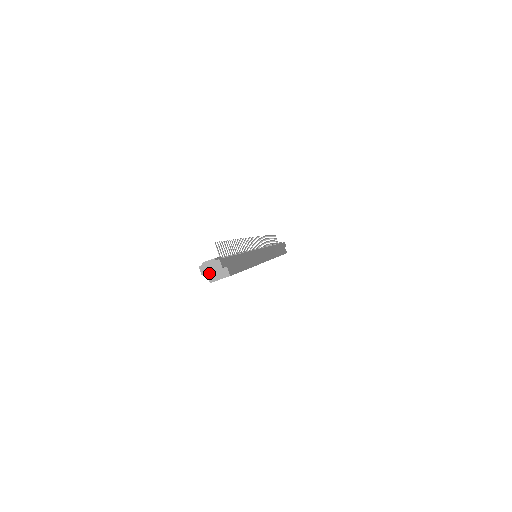
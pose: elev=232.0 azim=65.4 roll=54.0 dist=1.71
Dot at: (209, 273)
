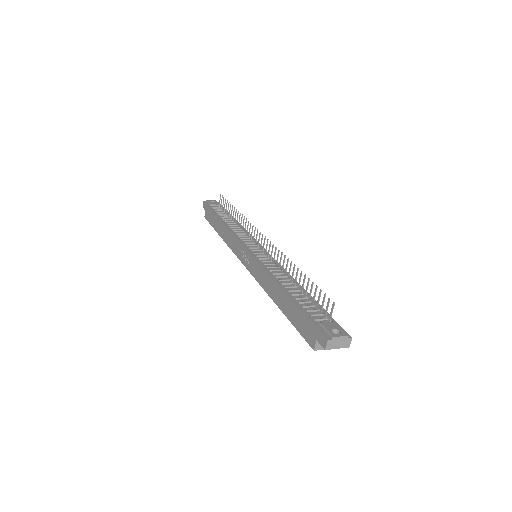
Dot at: (319, 340)
